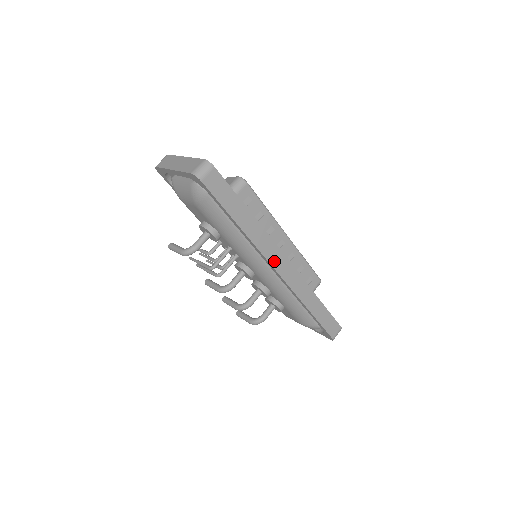
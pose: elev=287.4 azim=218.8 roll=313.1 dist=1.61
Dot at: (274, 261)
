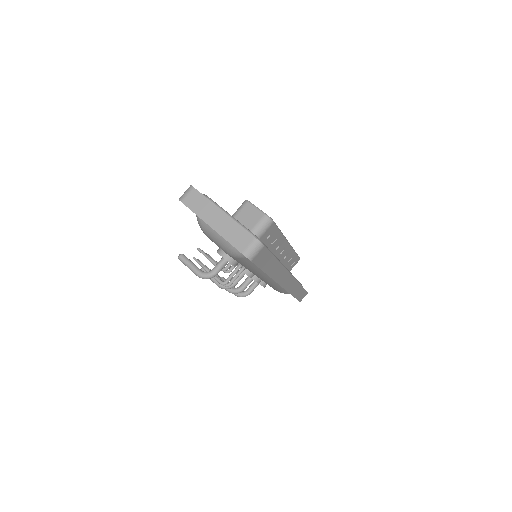
Dot at: (282, 281)
